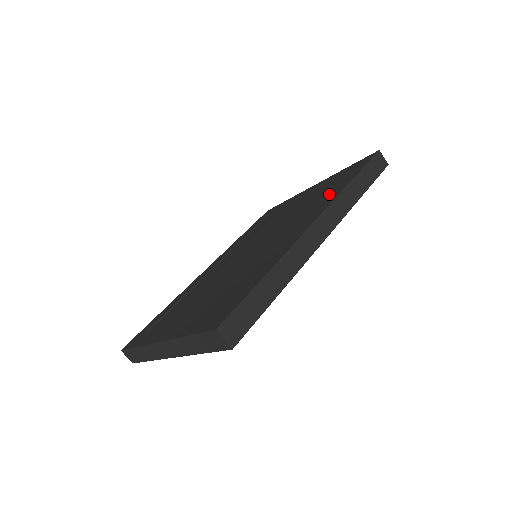
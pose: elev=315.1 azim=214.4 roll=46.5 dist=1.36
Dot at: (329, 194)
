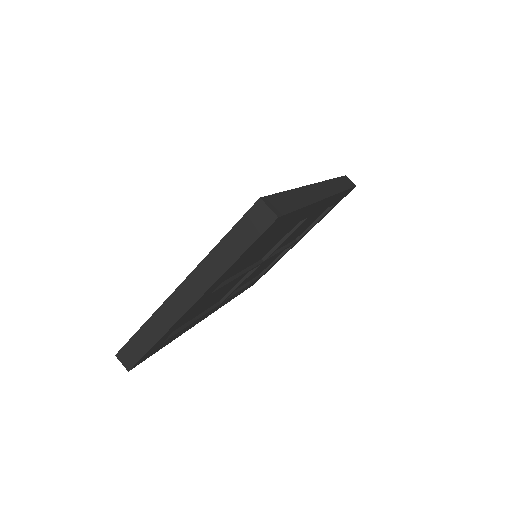
Dot at: occluded
